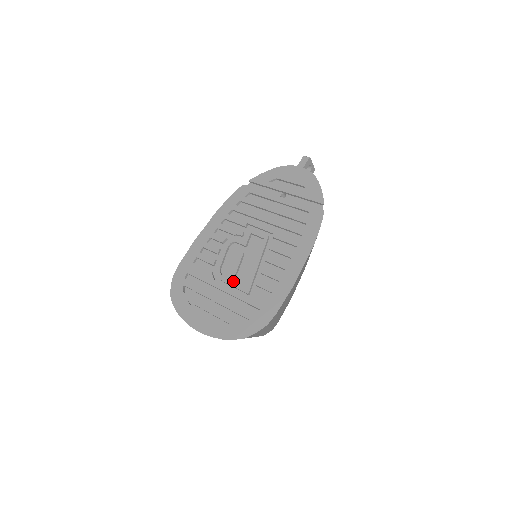
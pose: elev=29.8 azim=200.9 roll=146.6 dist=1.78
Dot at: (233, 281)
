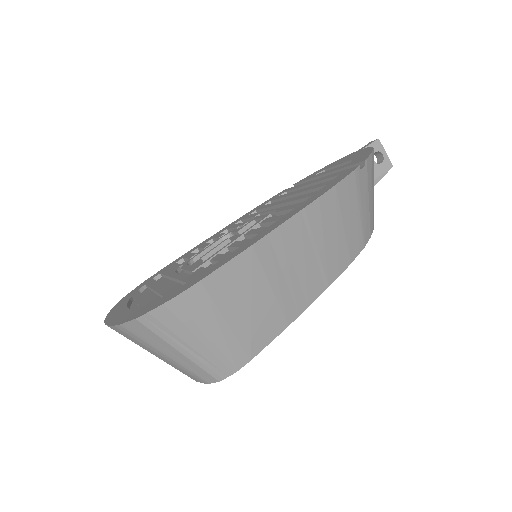
Dot at: occluded
